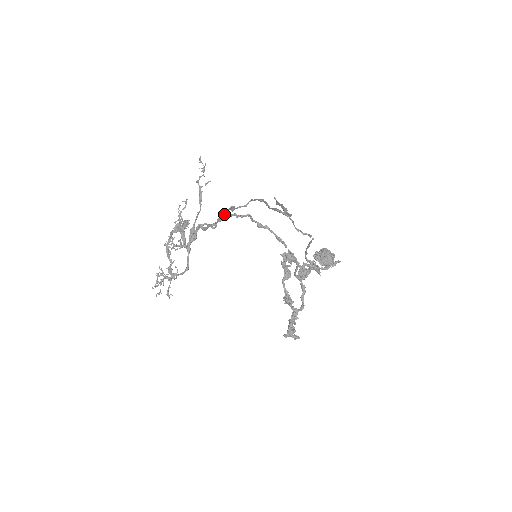
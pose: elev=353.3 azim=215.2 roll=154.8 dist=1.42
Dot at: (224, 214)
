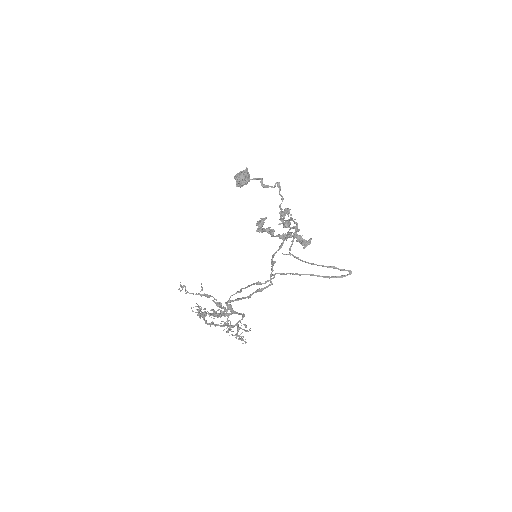
Dot at: occluded
